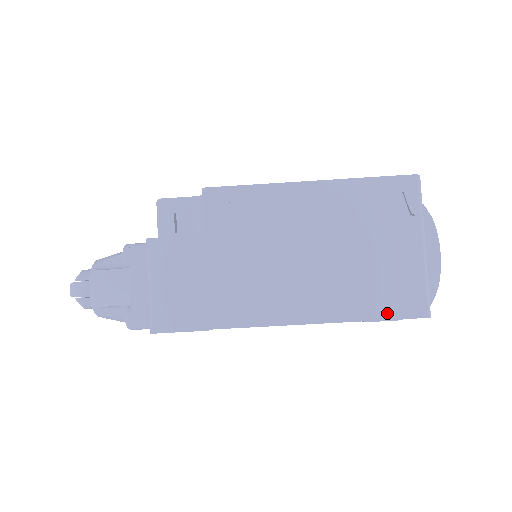
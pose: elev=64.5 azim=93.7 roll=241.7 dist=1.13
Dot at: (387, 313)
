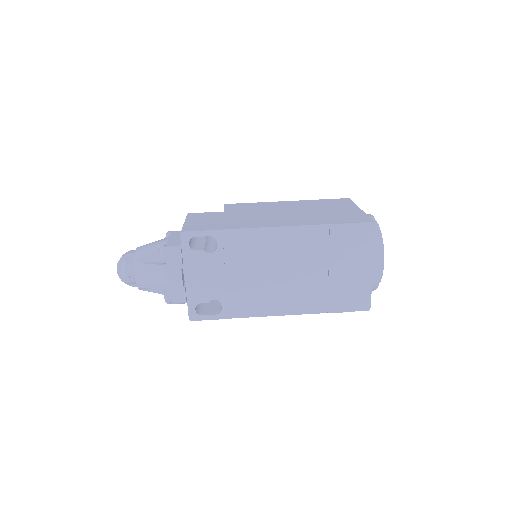
Dot at: (345, 222)
